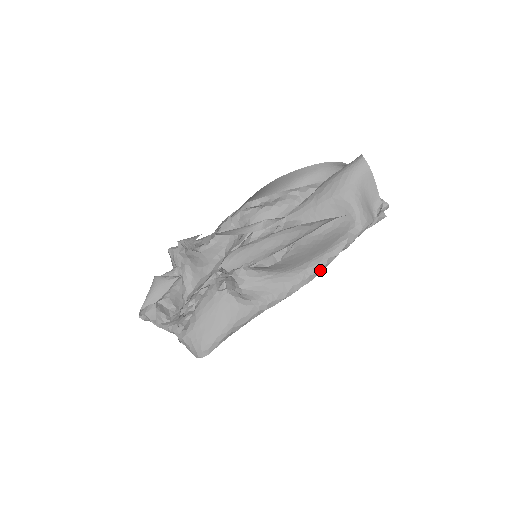
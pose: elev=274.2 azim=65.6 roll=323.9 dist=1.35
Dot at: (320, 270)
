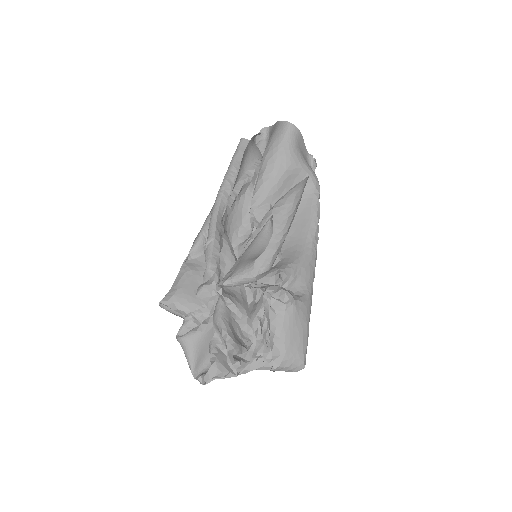
Dot at: occluded
